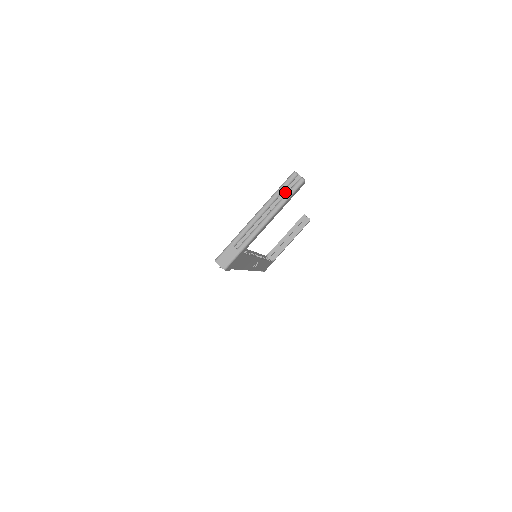
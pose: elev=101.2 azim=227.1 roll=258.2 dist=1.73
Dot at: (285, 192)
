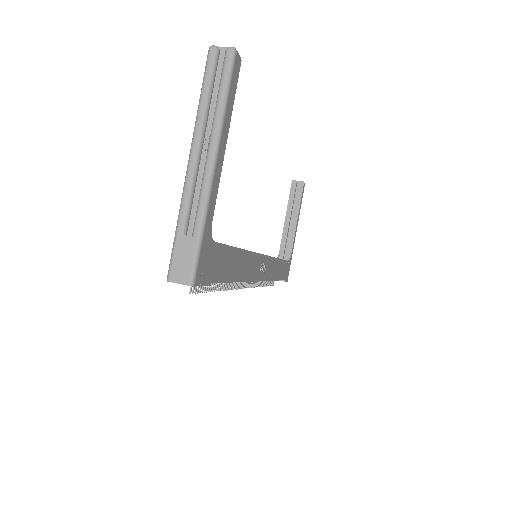
Dot at: (215, 90)
